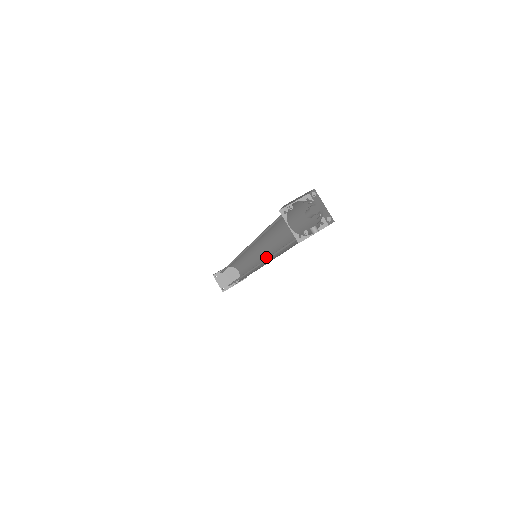
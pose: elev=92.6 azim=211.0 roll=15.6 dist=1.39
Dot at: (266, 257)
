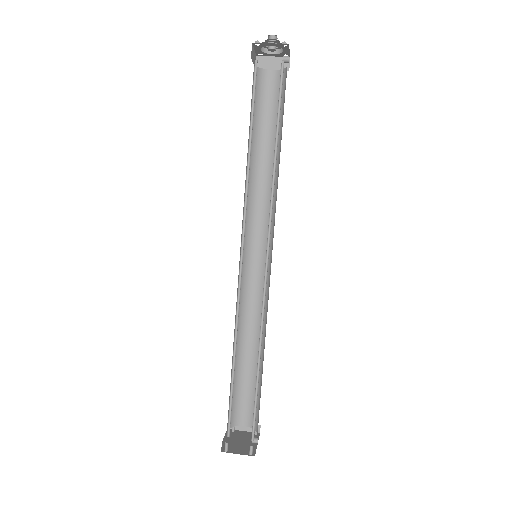
Dot at: (264, 263)
